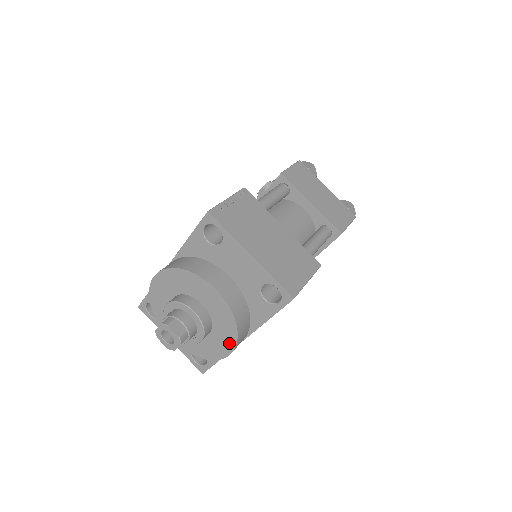
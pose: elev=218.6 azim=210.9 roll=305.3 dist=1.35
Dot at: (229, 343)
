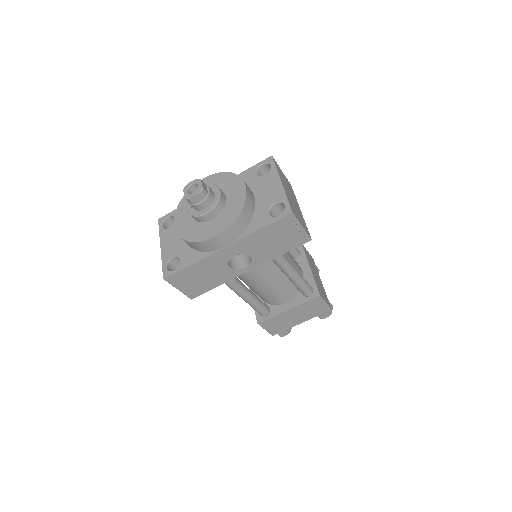
Dot at: (223, 226)
